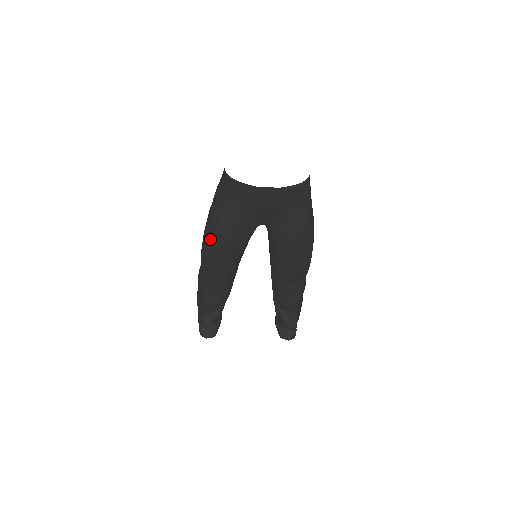
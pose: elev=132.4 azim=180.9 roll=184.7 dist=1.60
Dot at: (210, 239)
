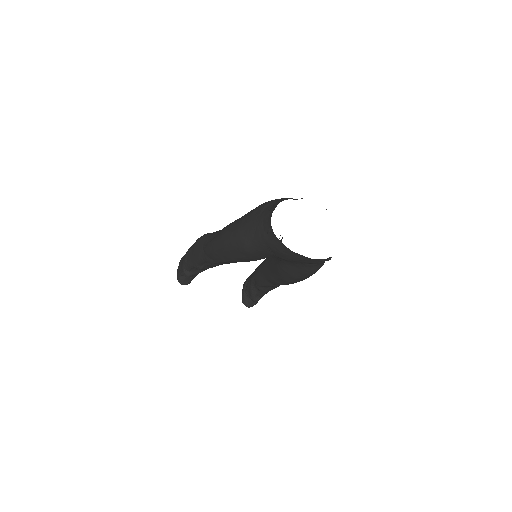
Dot at: (227, 247)
